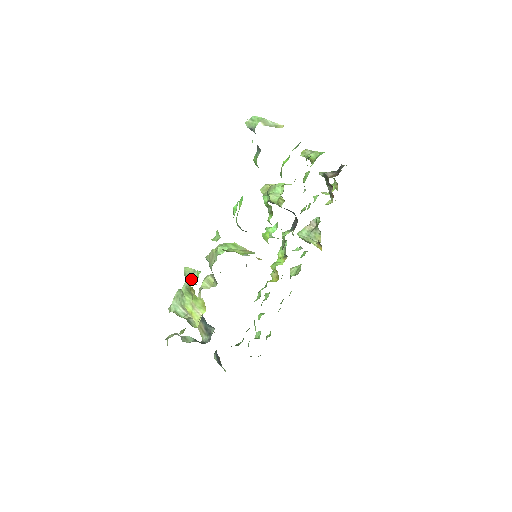
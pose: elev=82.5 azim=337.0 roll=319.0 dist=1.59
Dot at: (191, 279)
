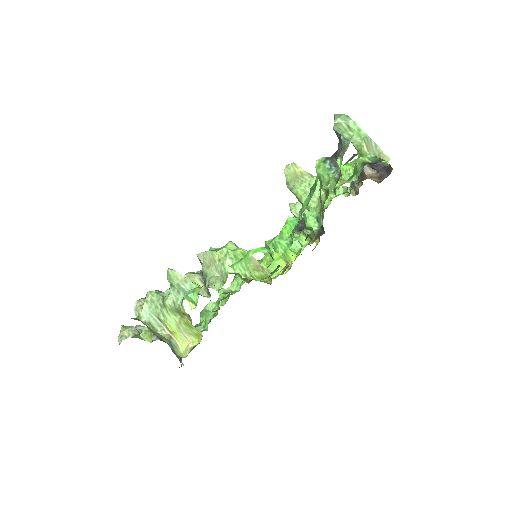
Dot at: occluded
